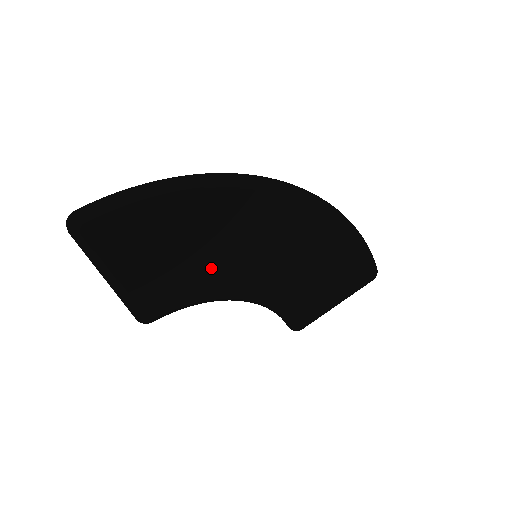
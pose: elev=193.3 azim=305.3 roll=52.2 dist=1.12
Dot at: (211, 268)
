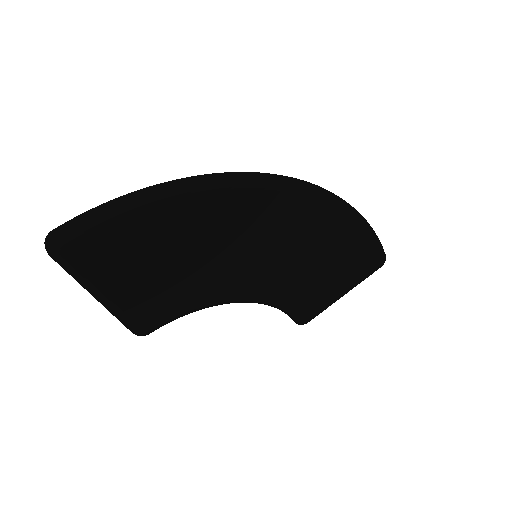
Dot at: (208, 274)
